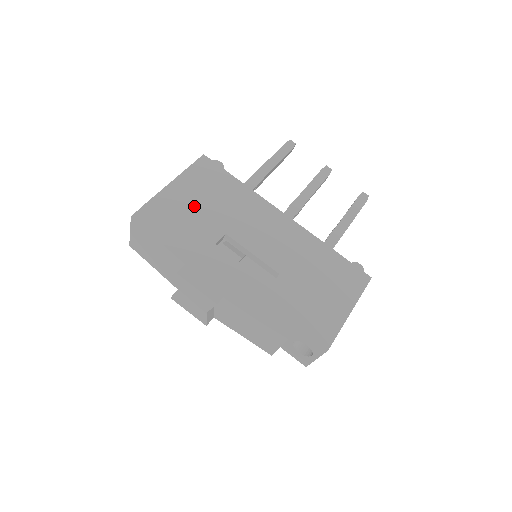
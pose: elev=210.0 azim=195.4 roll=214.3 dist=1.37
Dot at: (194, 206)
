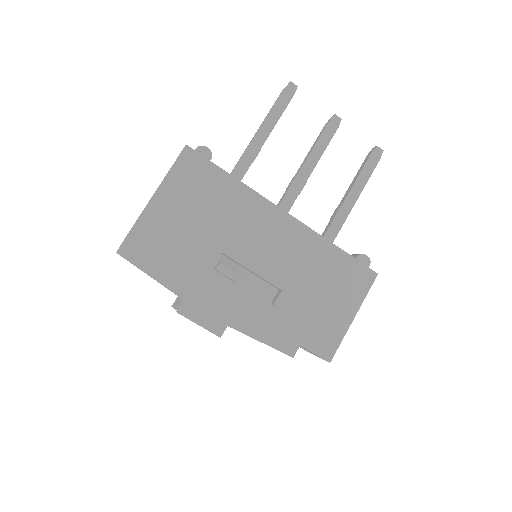
Dot at: (184, 224)
